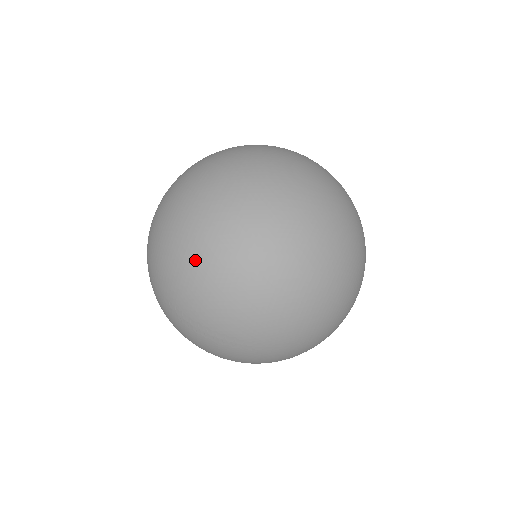
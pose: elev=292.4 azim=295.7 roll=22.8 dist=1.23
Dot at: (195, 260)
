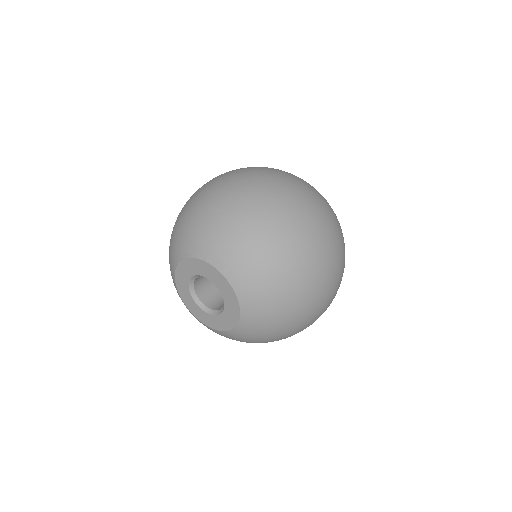
Dot at: occluded
